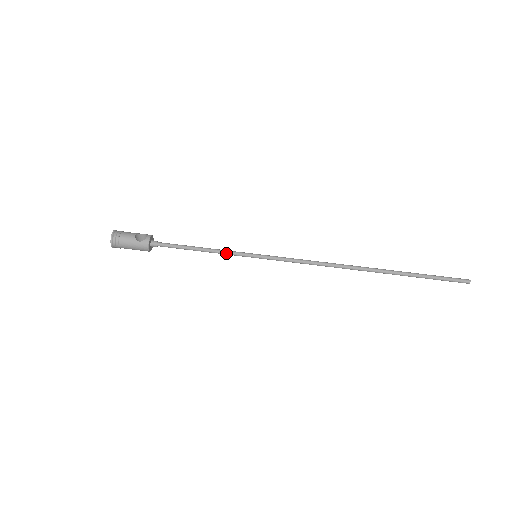
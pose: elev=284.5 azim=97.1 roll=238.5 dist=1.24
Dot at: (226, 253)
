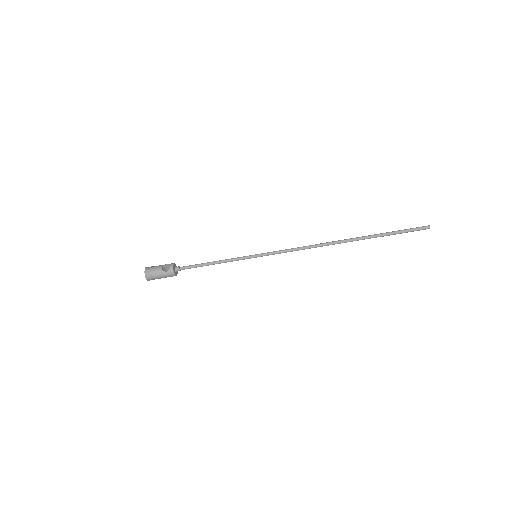
Dot at: occluded
